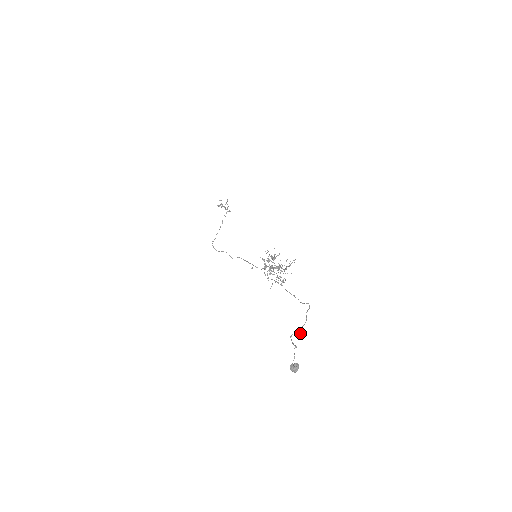
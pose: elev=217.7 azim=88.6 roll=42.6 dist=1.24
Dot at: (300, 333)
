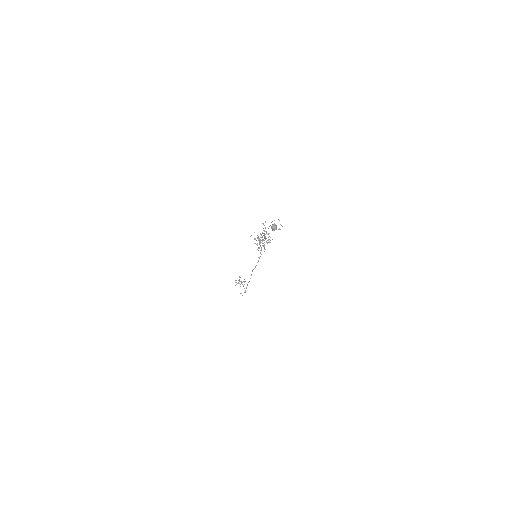
Dot at: (280, 229)
